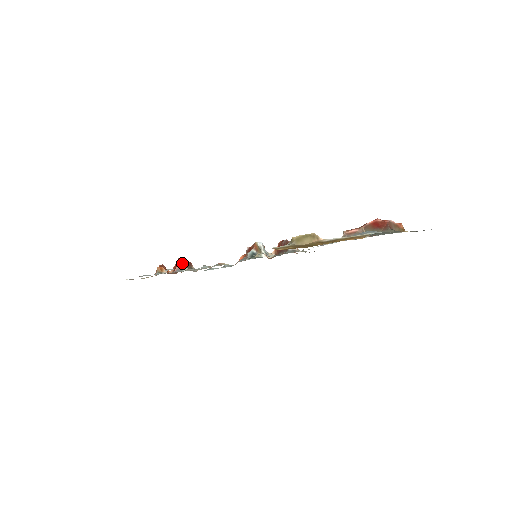
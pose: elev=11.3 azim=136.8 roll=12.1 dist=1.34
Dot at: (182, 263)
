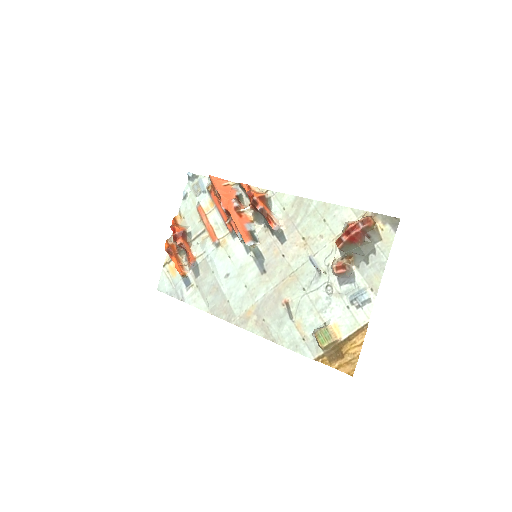
Dot at: (185, 248)
